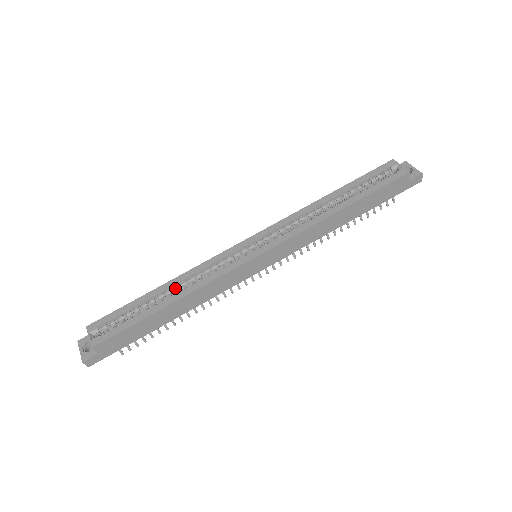
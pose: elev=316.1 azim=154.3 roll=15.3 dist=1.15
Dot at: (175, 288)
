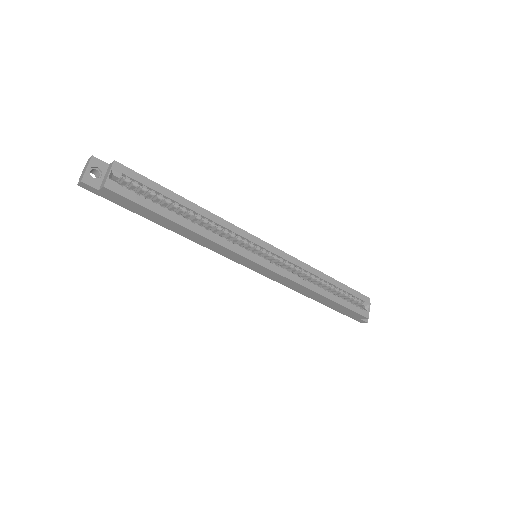
Dot at: (198, 217)
